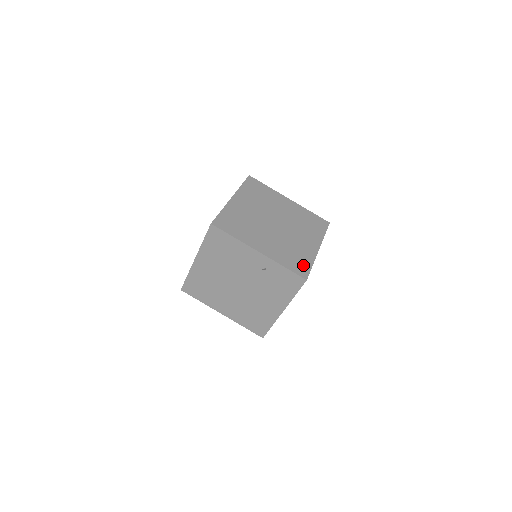
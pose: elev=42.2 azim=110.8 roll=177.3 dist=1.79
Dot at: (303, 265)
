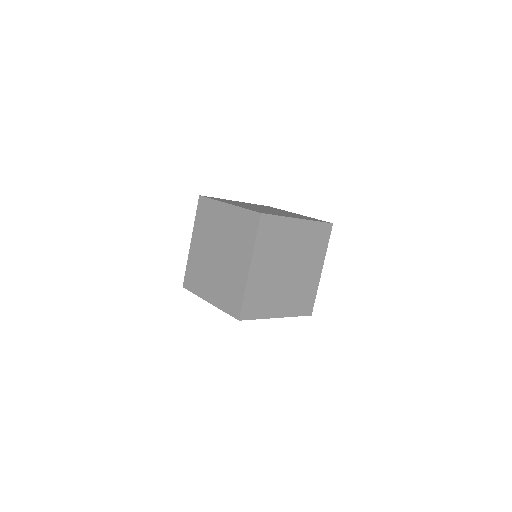
Dot at: (309, 302)
